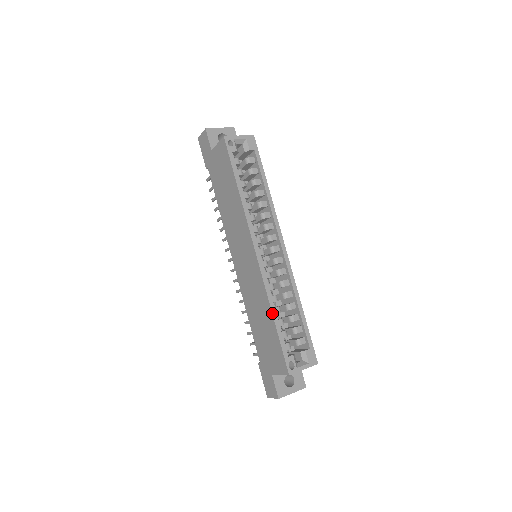
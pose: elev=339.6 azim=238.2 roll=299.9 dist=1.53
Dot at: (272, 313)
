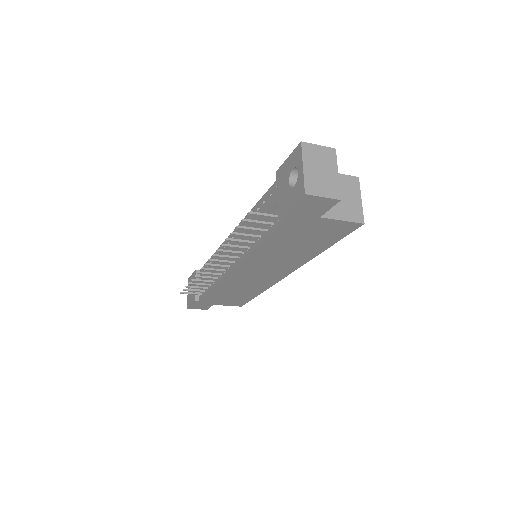
Dot at: occluded
